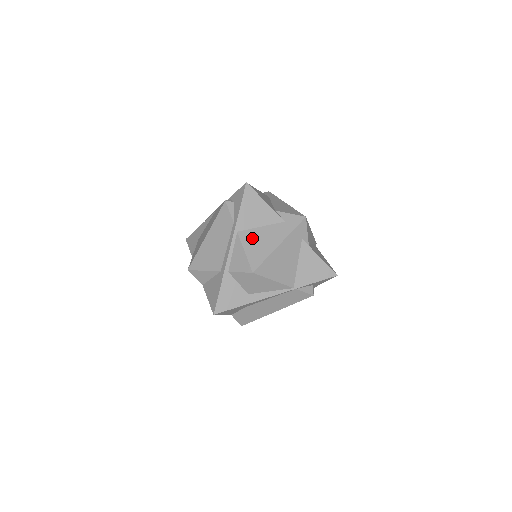
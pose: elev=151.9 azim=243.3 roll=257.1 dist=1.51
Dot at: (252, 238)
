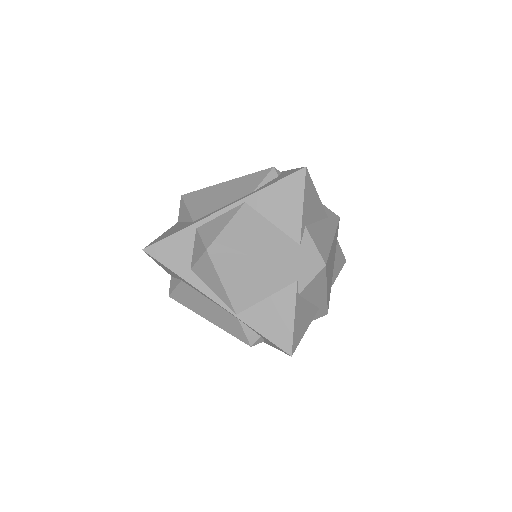
Dot at: (250, 222)
